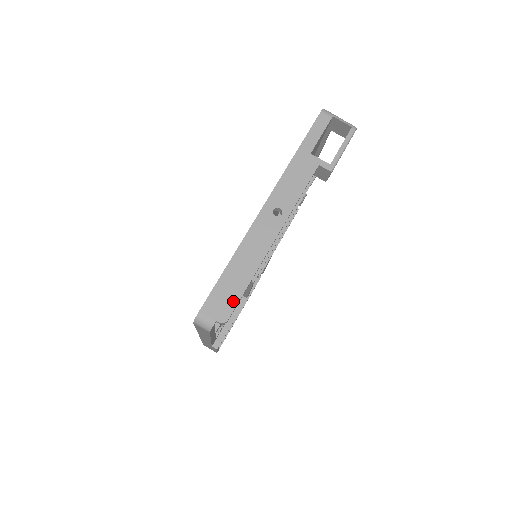
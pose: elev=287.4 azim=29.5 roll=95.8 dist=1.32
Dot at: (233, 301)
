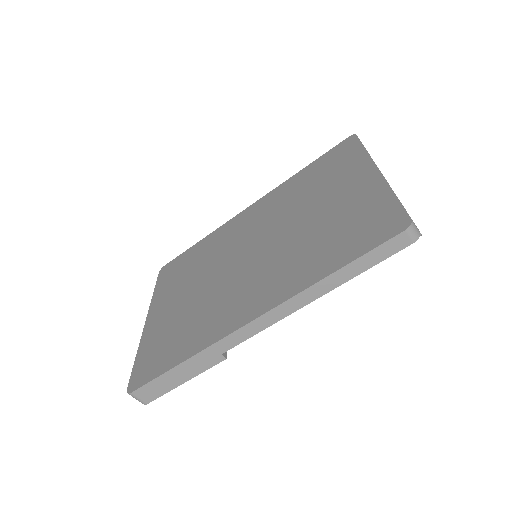
Dot at: occluded
